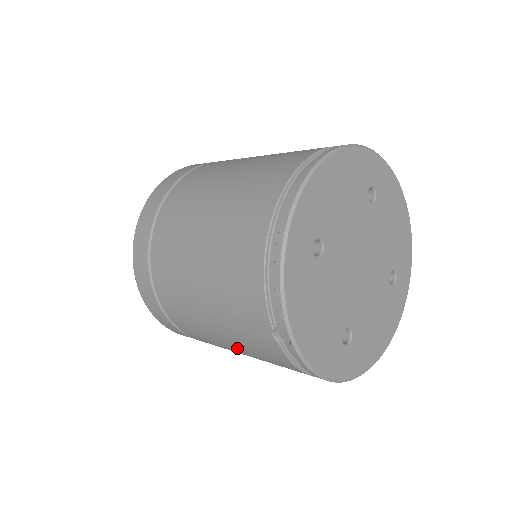
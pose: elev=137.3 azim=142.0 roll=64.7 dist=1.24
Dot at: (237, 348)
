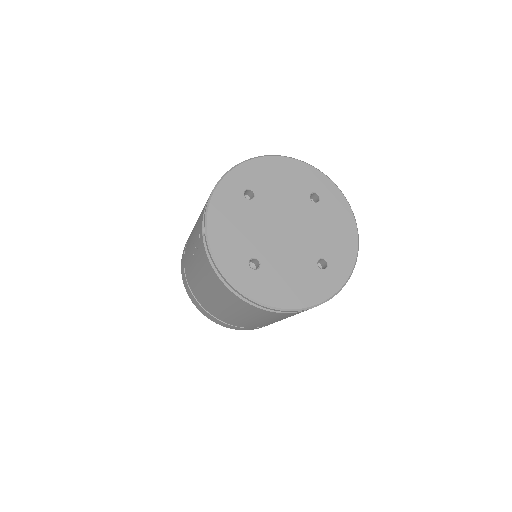
Dot at: (199, 274)
